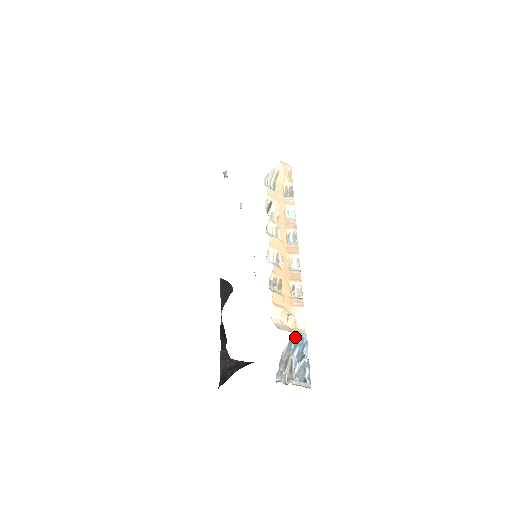
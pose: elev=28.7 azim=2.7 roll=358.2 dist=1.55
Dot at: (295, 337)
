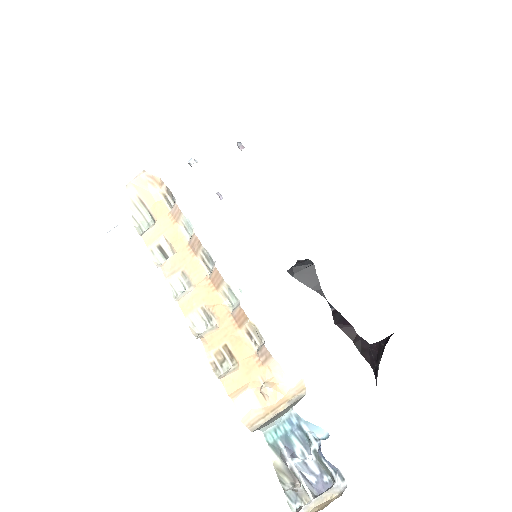
Dot at: (275, 430)
